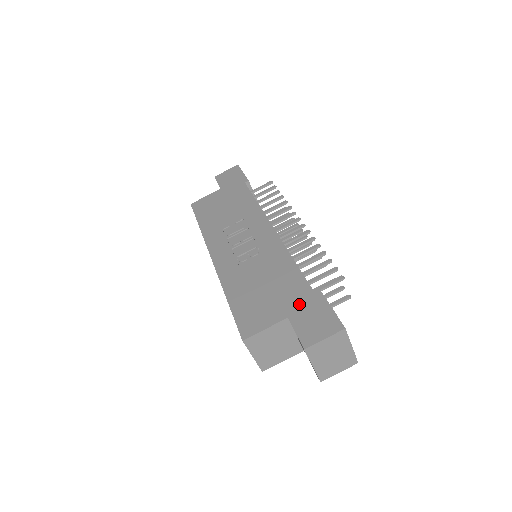
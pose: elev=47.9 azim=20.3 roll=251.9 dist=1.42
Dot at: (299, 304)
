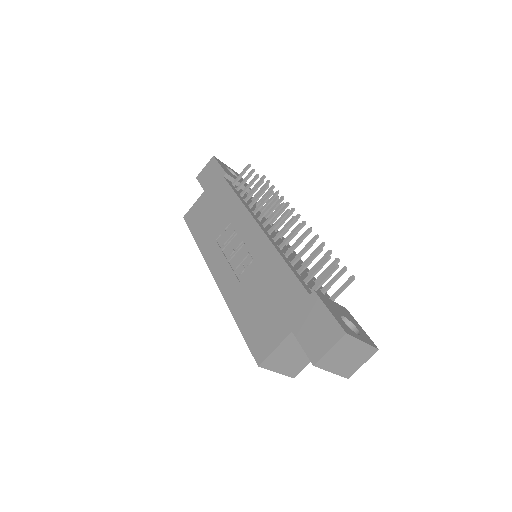
Dot at: (299, 313)
